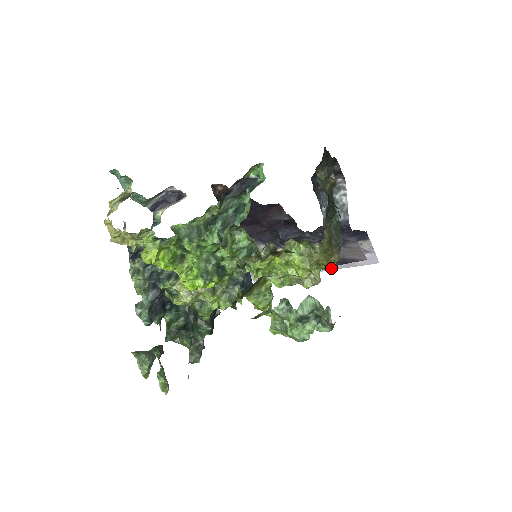
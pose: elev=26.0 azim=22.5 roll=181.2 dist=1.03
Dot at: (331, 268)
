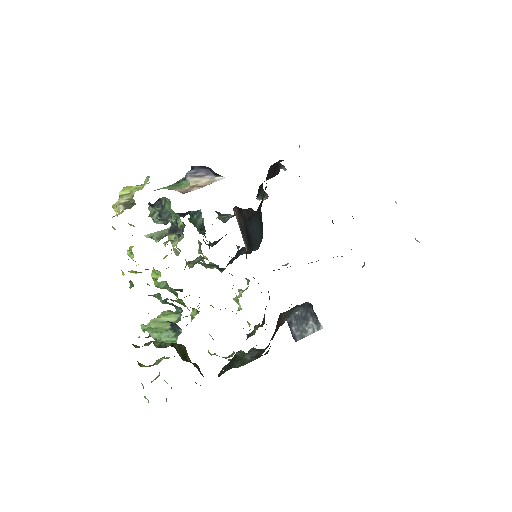
Dot at: occluded
